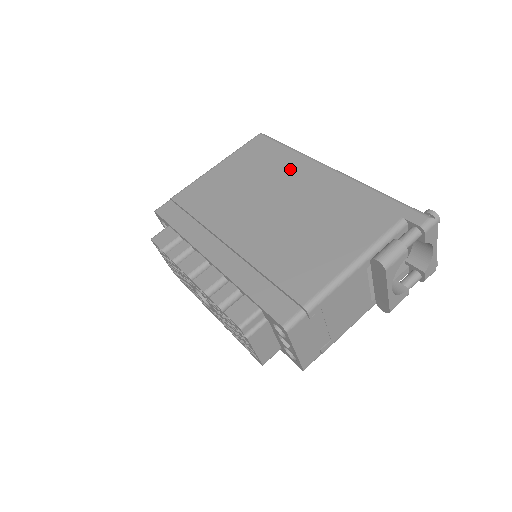
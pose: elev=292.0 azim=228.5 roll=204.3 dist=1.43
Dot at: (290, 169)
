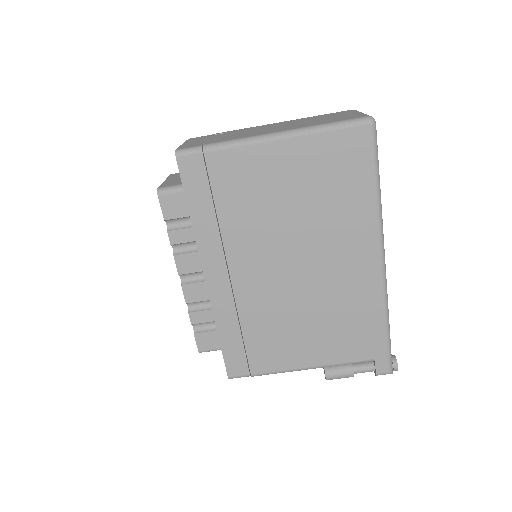
Dot at: (350, 227)
